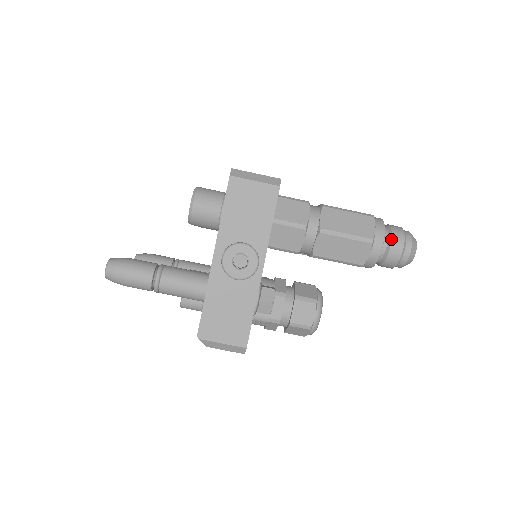
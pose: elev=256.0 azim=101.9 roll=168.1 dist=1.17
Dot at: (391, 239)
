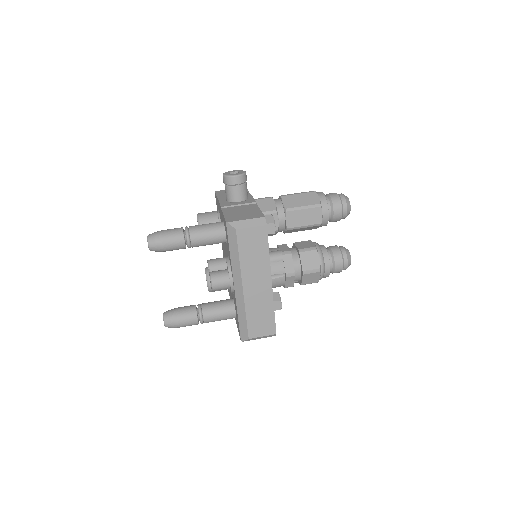
Dot at: (327, 194)
